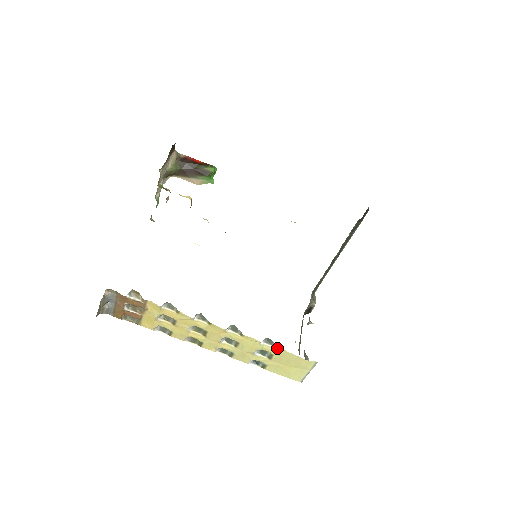
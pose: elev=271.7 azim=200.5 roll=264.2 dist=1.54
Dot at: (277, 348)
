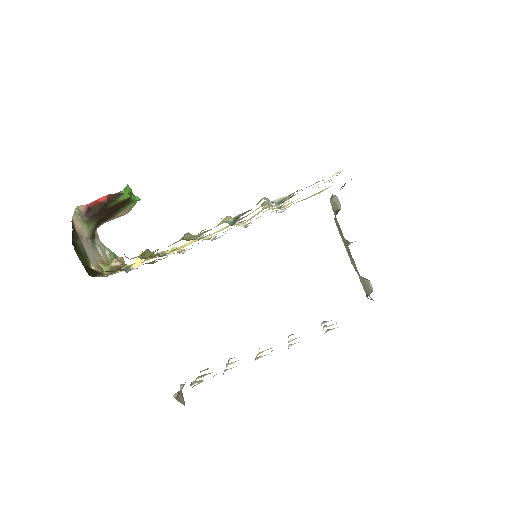
Dot at: occluded
